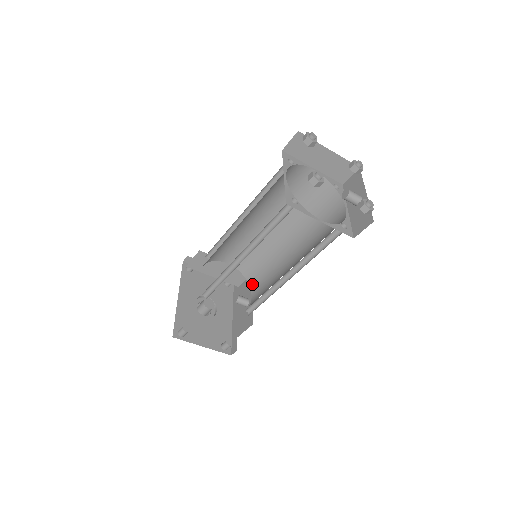
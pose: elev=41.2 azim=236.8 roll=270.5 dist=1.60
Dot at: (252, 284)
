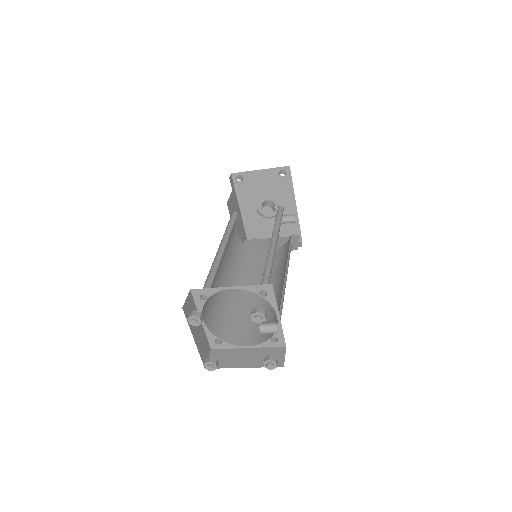
Dot at: occluded
